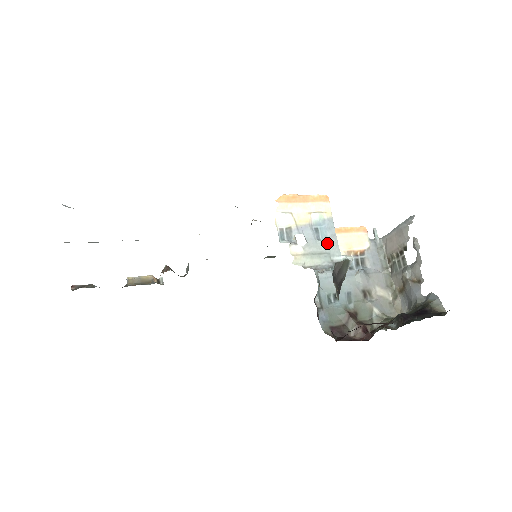
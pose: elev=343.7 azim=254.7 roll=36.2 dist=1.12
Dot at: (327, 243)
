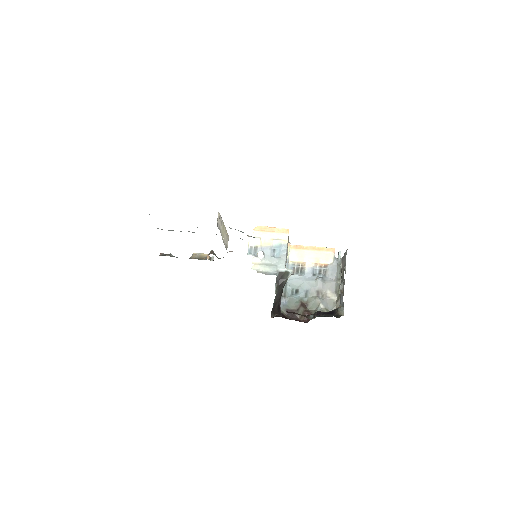
Dot at: (278, 259)
